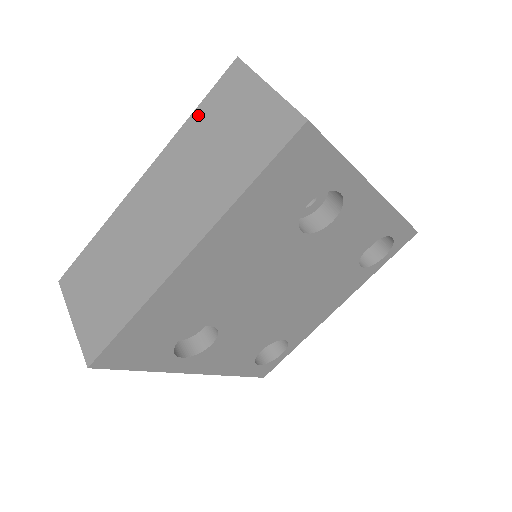
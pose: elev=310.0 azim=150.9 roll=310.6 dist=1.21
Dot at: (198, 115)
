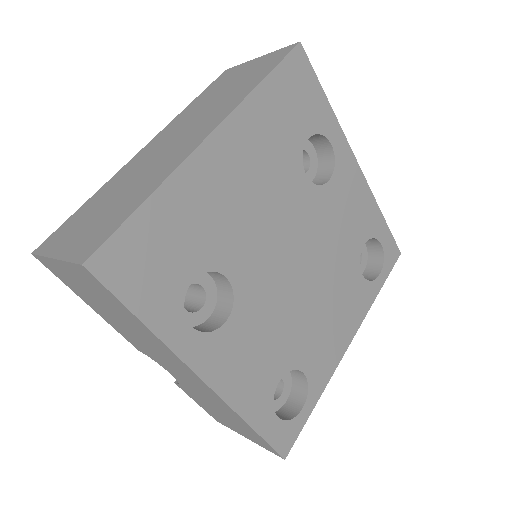
Dot at: (198, 99)
